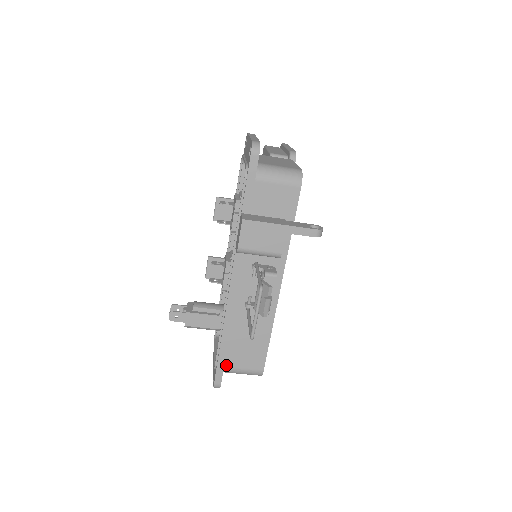
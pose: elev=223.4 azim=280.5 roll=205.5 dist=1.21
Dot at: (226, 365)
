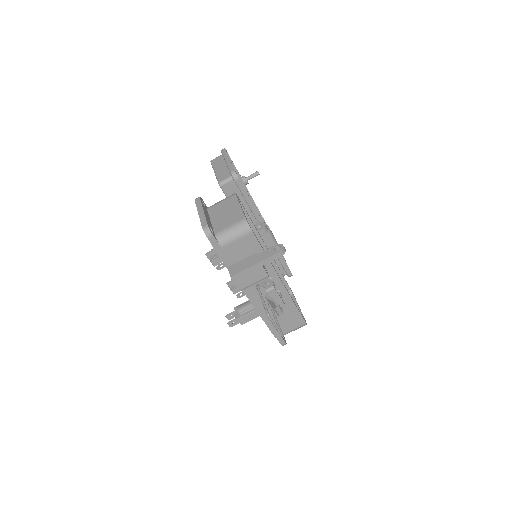
Dot at: occluded
